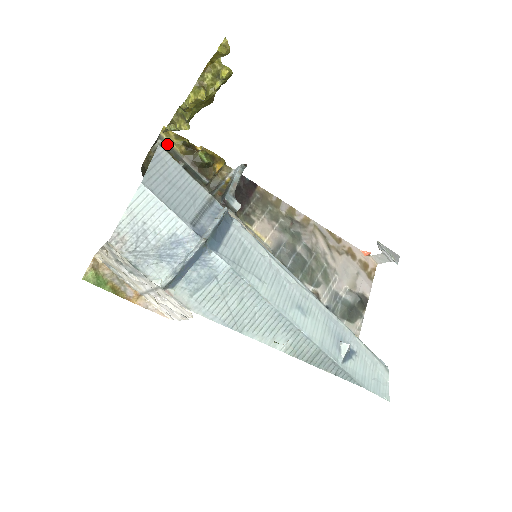
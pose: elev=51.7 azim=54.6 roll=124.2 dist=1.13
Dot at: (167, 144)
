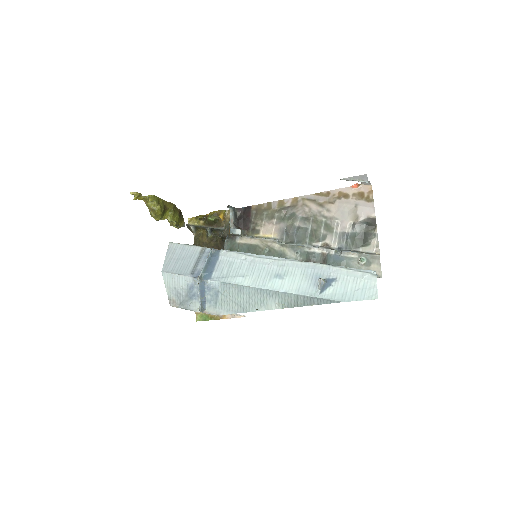
Dot at: (195, 226)
